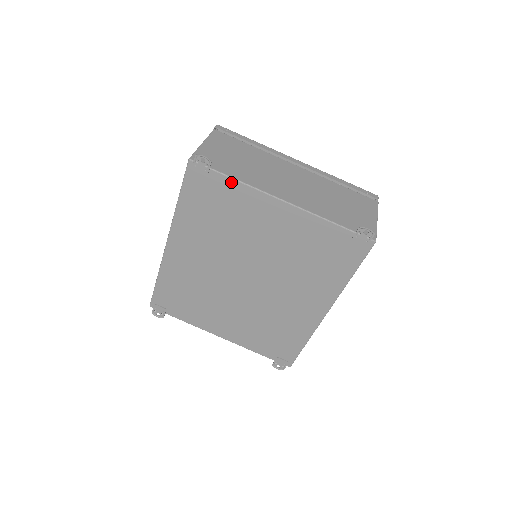
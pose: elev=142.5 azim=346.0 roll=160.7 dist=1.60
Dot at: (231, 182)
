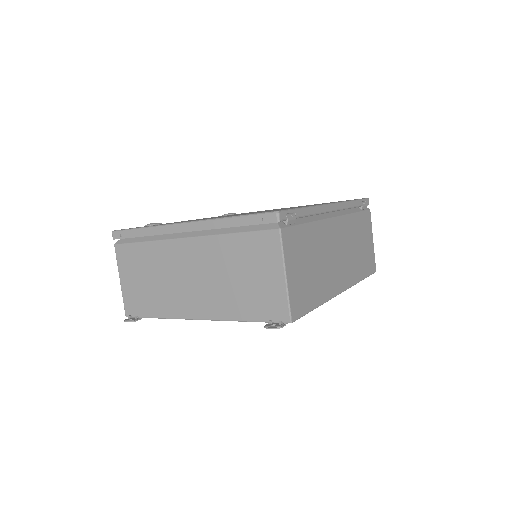
Dot at: occluded
